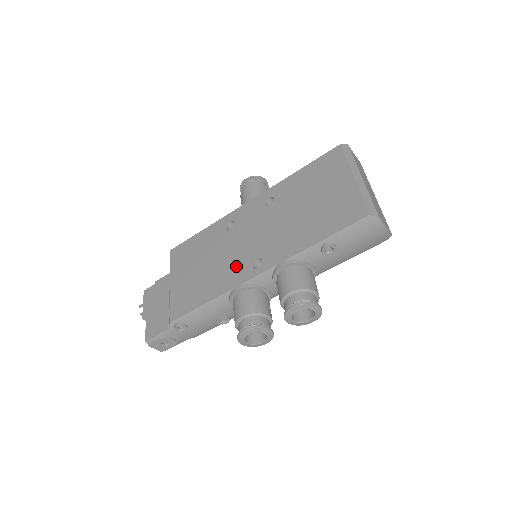
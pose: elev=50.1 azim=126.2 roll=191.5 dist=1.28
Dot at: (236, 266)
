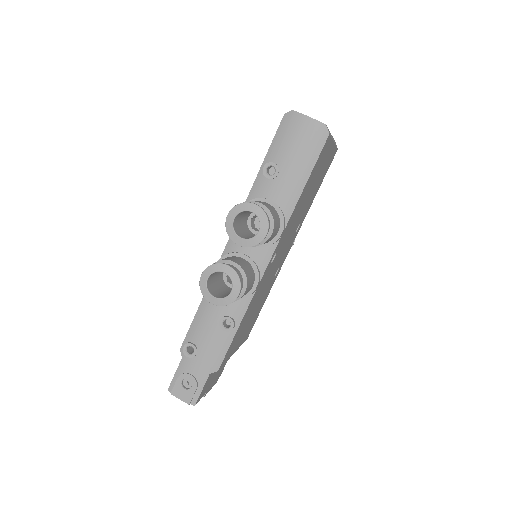
Dot at: occluded
